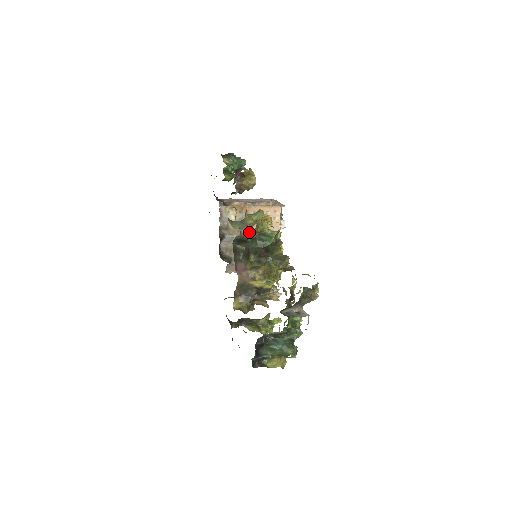
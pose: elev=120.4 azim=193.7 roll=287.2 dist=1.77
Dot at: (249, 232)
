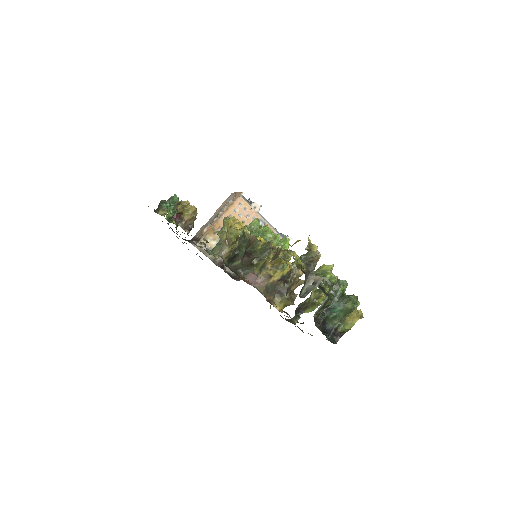
Dot at: (228, 249)
